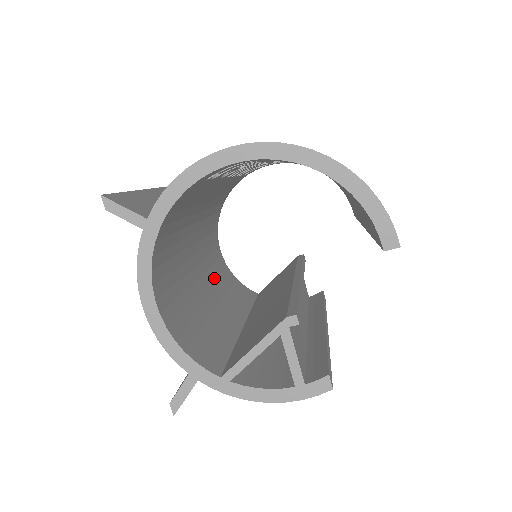
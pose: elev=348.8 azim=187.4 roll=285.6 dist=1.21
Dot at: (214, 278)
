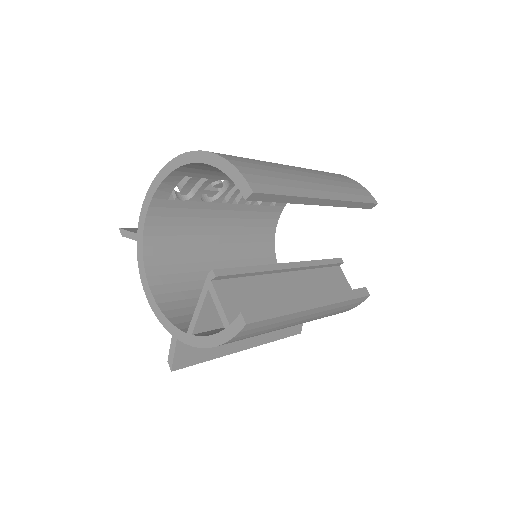
Dot at: occluded
